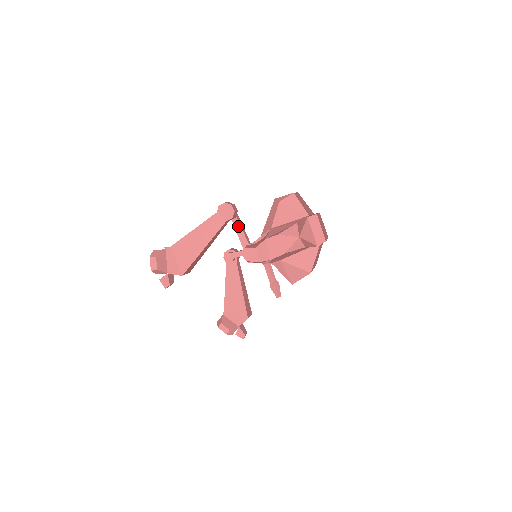
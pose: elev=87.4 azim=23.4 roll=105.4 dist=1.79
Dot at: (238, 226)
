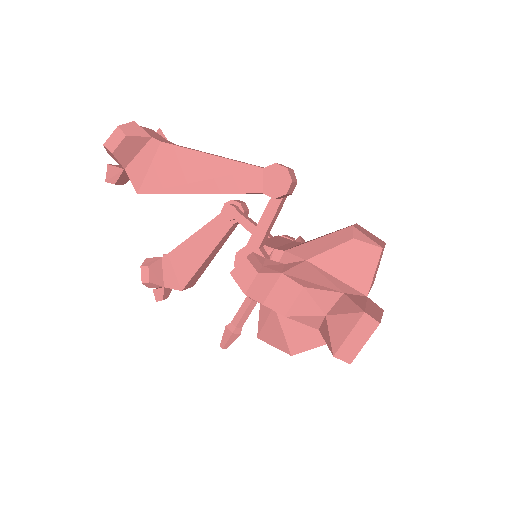
Dot at: (271, 212)
